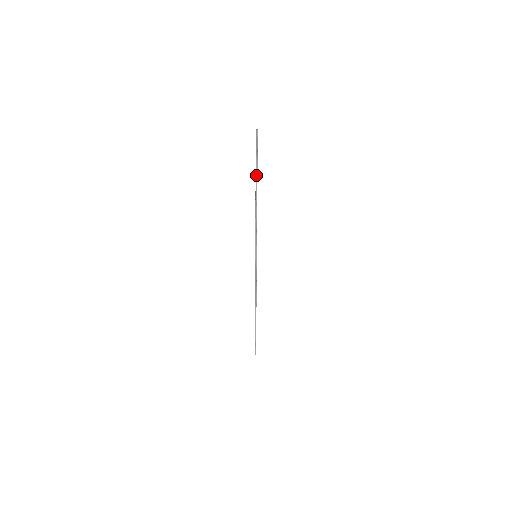
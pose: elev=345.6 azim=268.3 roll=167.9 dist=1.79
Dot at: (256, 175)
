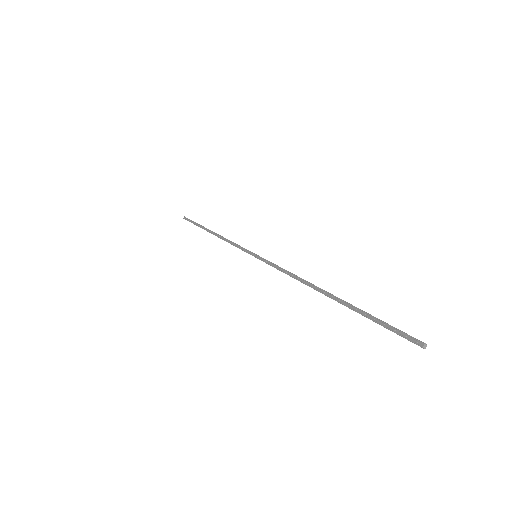
Dot at: (203, 227)
